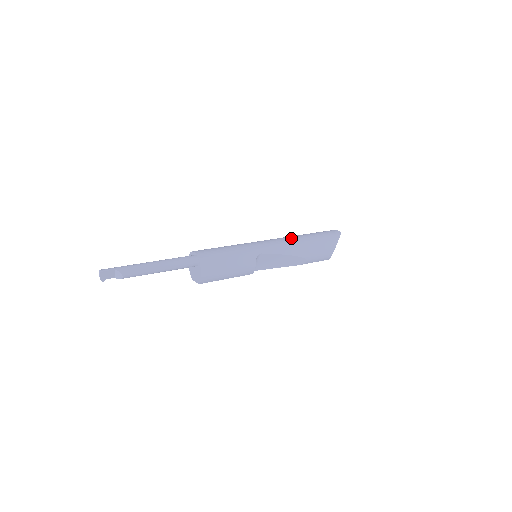
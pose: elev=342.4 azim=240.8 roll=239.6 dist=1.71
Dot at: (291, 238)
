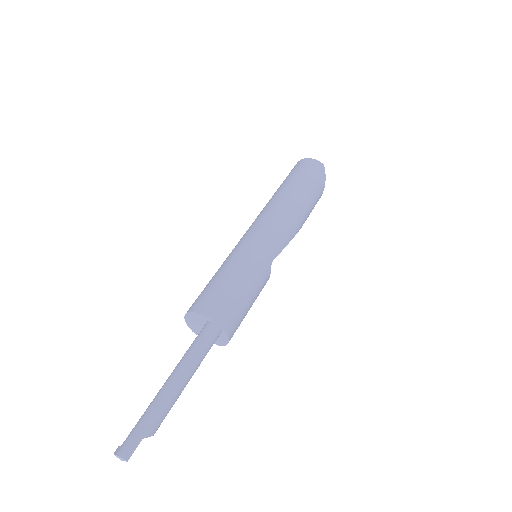
Dot at: (287, 209)
